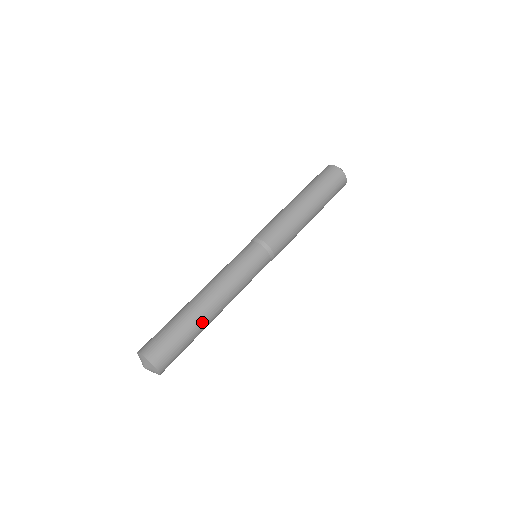
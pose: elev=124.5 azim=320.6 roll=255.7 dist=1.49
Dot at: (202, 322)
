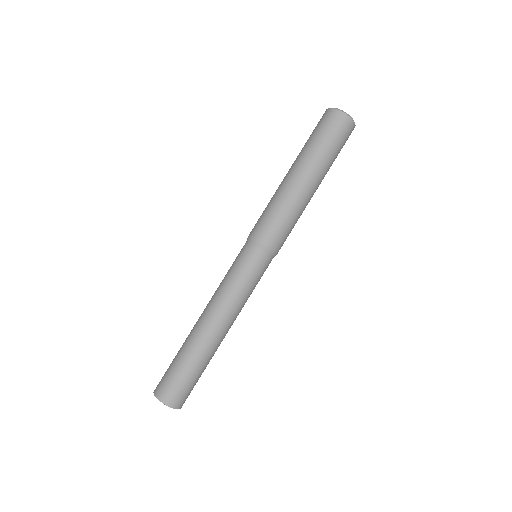
Dot at: (206, 350)
